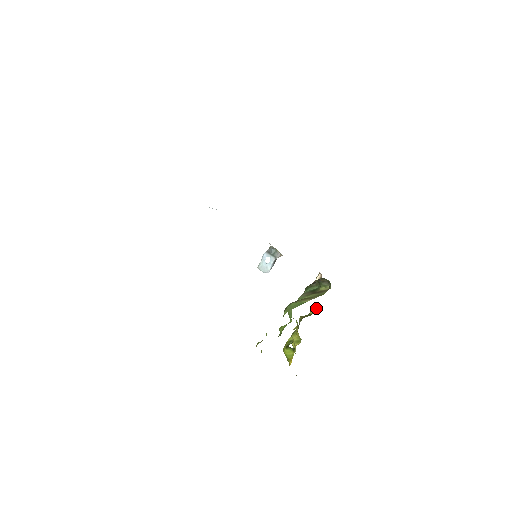
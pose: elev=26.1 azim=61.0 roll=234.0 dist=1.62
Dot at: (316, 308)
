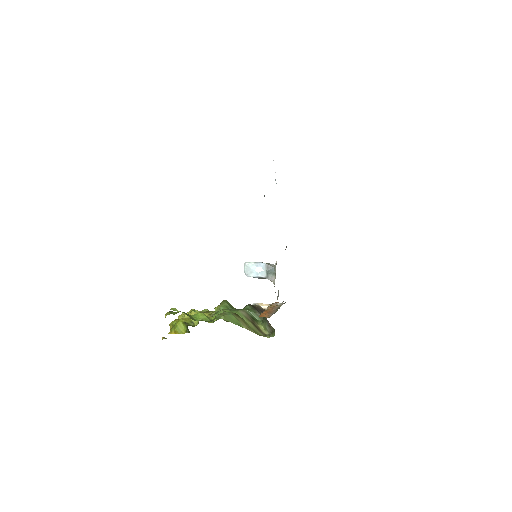
Dot at: occluded
